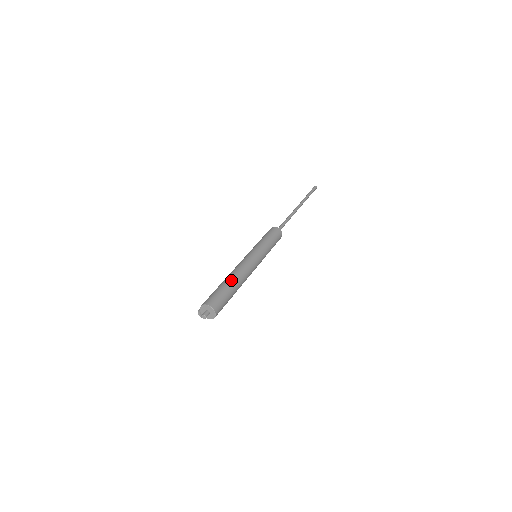
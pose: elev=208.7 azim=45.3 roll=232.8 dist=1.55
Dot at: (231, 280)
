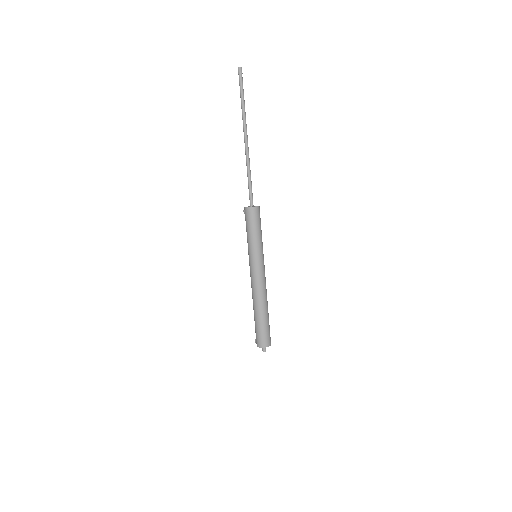
Dot at: (260, 311)
